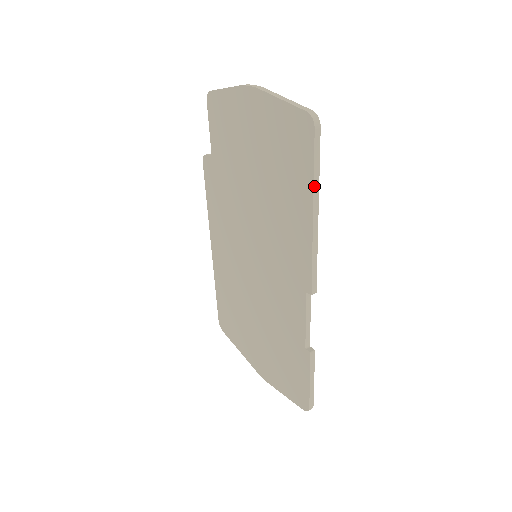
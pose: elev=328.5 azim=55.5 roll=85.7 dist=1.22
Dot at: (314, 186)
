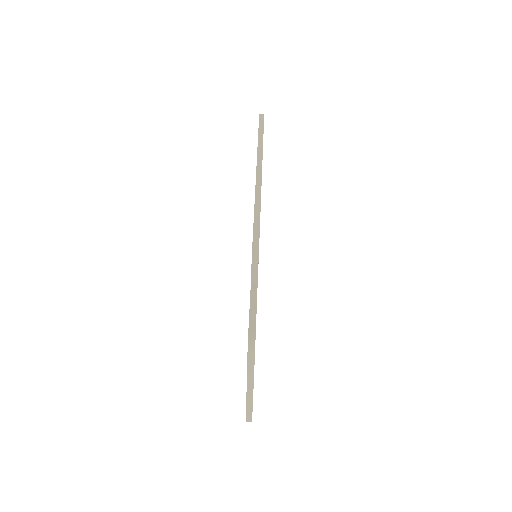
Dot at: occluded
